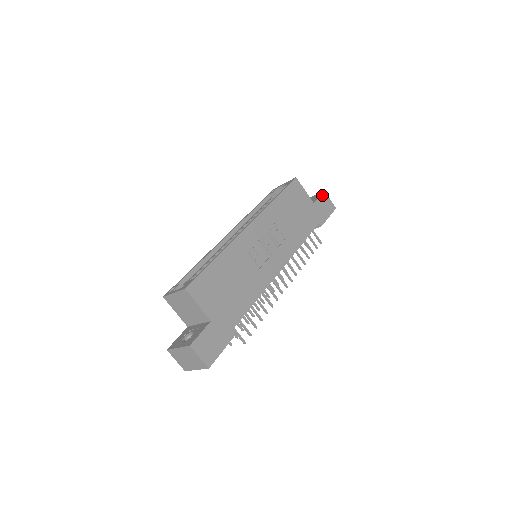
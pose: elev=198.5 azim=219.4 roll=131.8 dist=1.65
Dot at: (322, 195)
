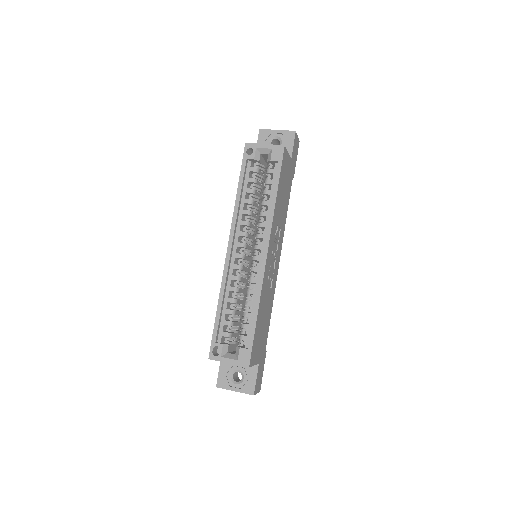
Dot at: (295, 139)
